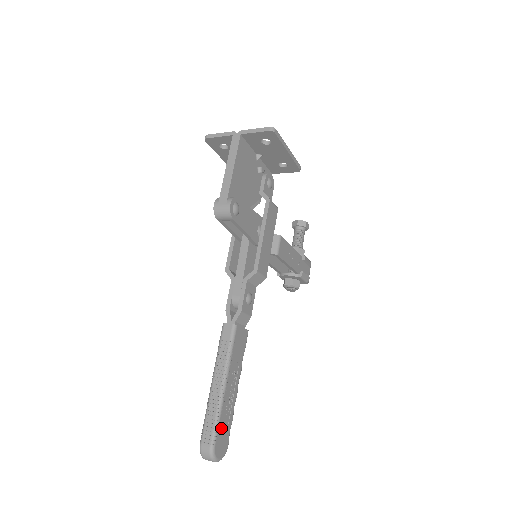
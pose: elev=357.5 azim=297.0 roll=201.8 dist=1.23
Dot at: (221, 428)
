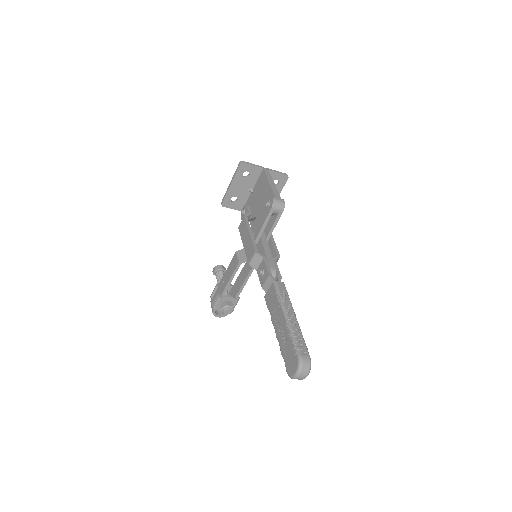
Dot at: occluded
